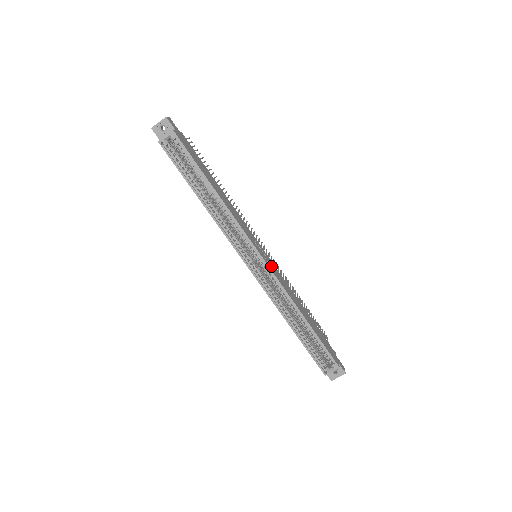
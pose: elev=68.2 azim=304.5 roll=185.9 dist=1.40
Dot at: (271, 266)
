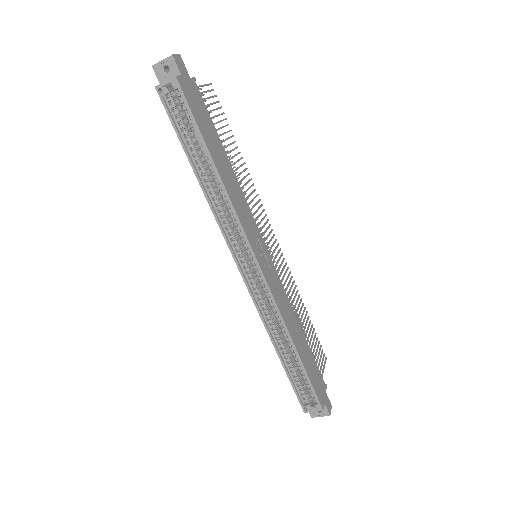
Dot at: (270, 275)
